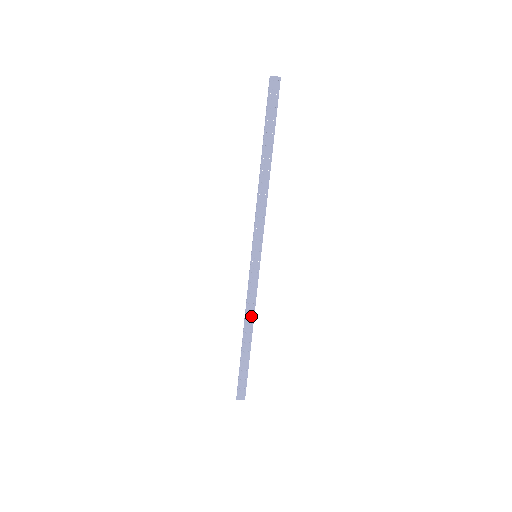
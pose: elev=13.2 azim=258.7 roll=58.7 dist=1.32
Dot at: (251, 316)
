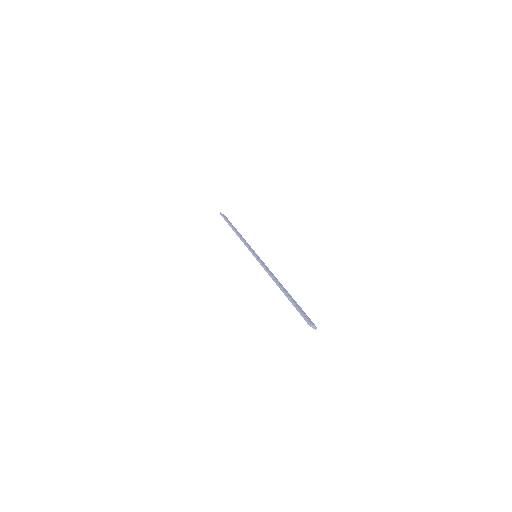
Dot at: (276, 279)
